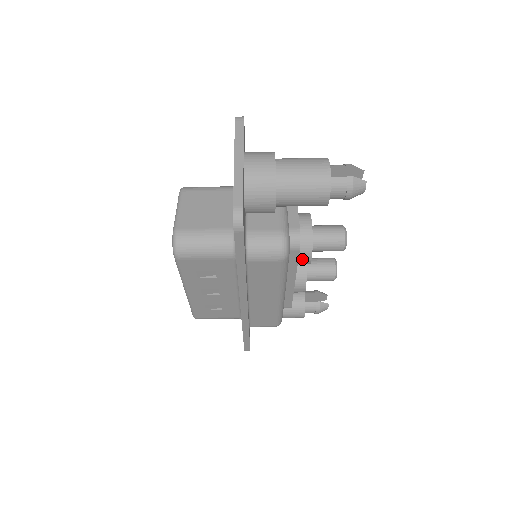
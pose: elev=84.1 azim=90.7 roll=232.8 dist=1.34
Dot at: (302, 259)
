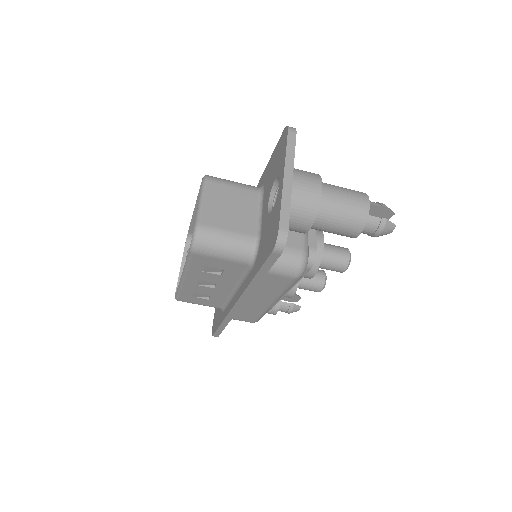
Dot at: occluded
